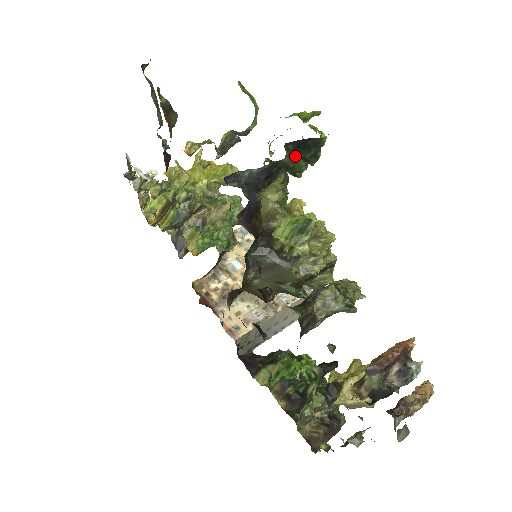
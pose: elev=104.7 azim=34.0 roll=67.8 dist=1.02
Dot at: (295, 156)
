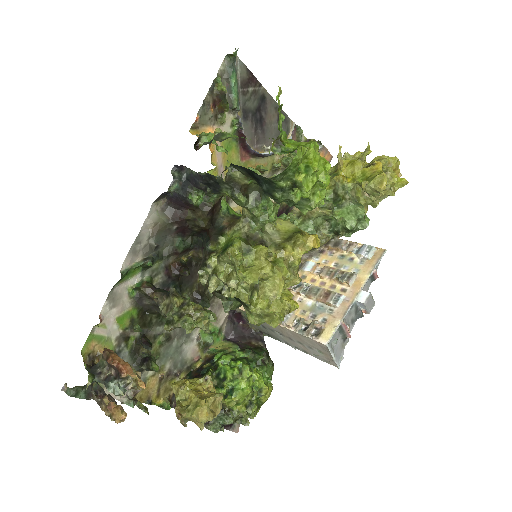
Dot at: occluded
